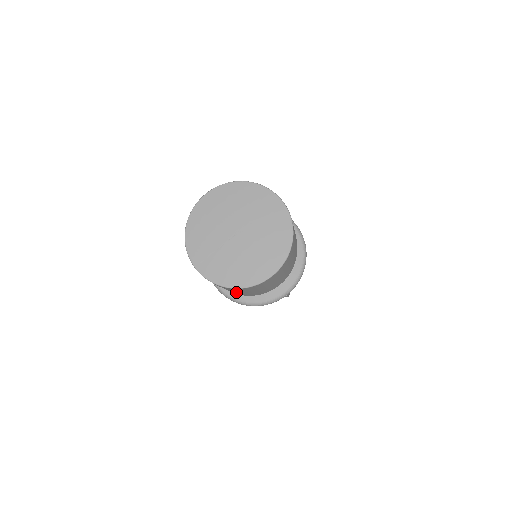
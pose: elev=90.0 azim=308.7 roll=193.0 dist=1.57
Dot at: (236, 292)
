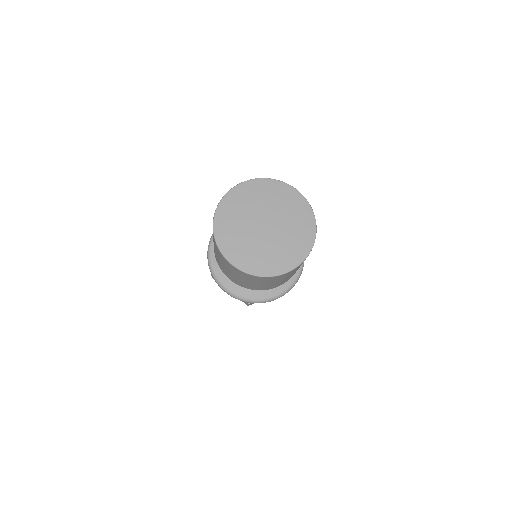
Dot at: (221, 263)
